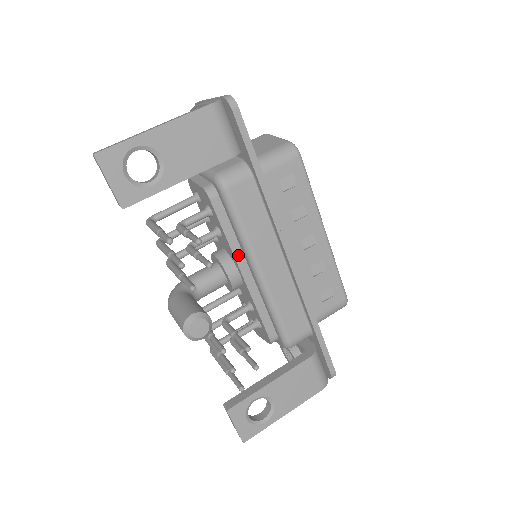
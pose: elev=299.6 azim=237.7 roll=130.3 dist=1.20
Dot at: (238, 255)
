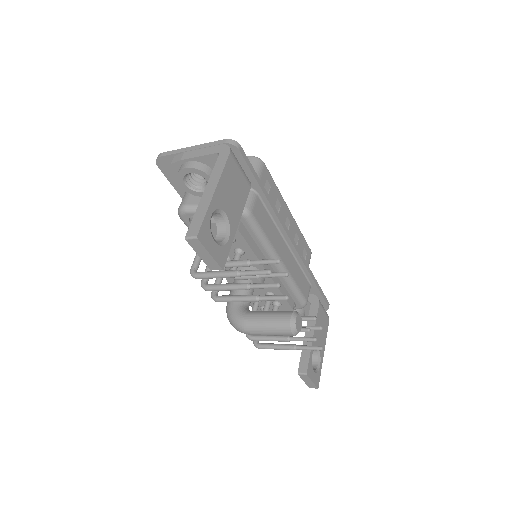
Dot at: occluded
